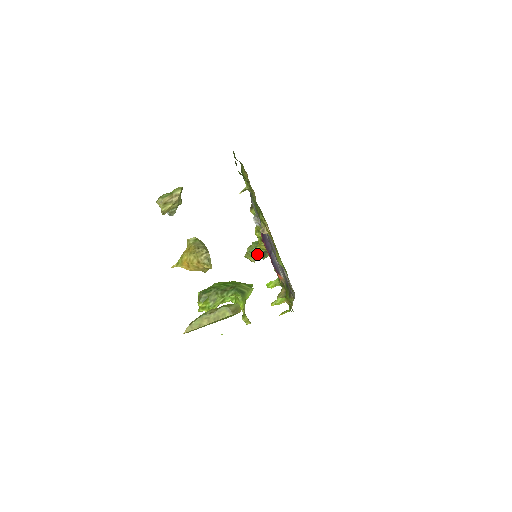
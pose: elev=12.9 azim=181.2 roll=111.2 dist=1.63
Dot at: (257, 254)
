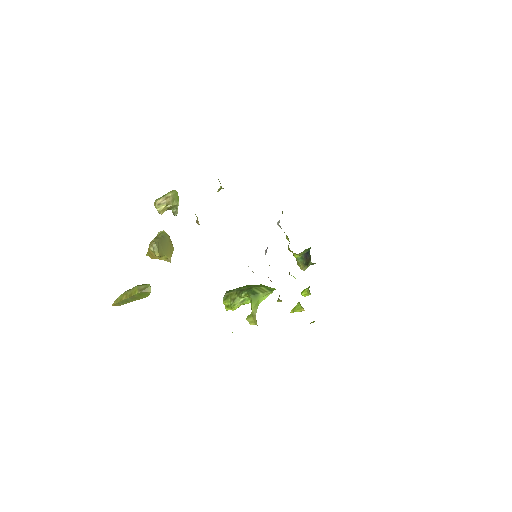
Dot at: (304, 261)
